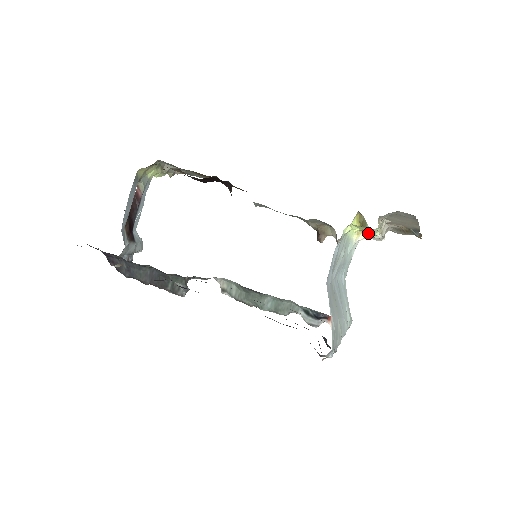
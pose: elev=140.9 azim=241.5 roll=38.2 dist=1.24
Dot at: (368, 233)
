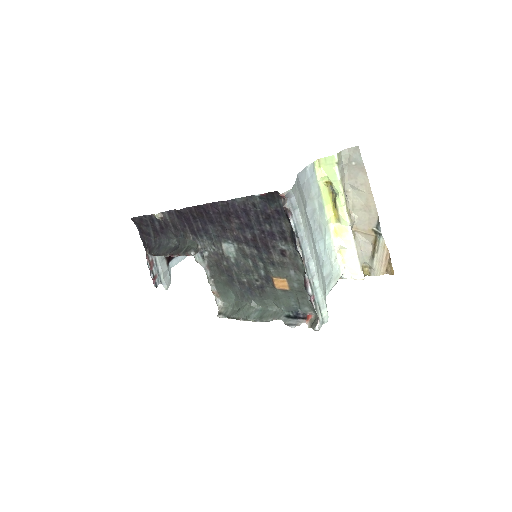
Dot at: (338, 209)
